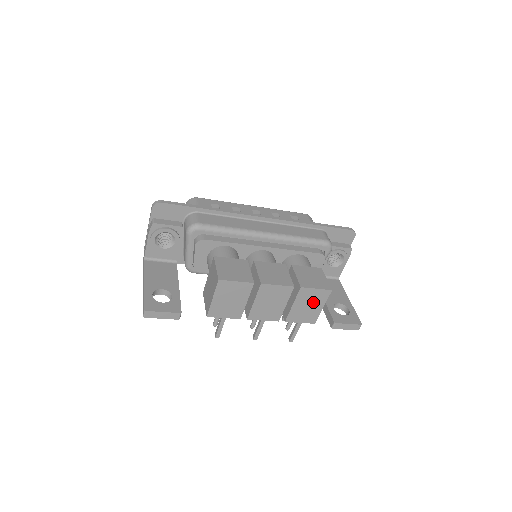
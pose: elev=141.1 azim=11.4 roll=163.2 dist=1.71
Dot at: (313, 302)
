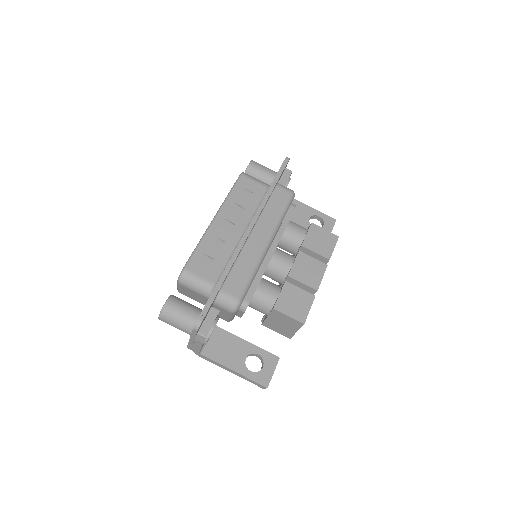
Dot at: occluded
